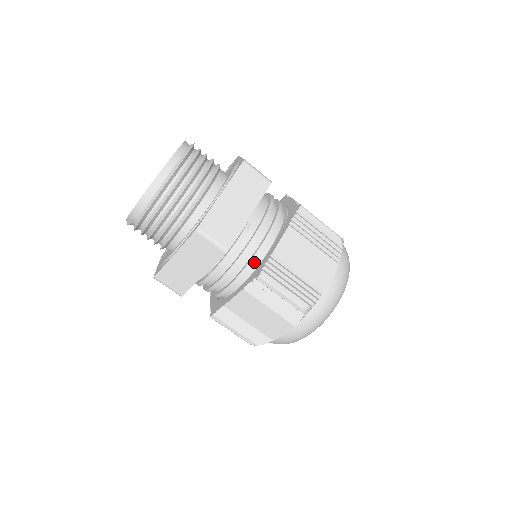
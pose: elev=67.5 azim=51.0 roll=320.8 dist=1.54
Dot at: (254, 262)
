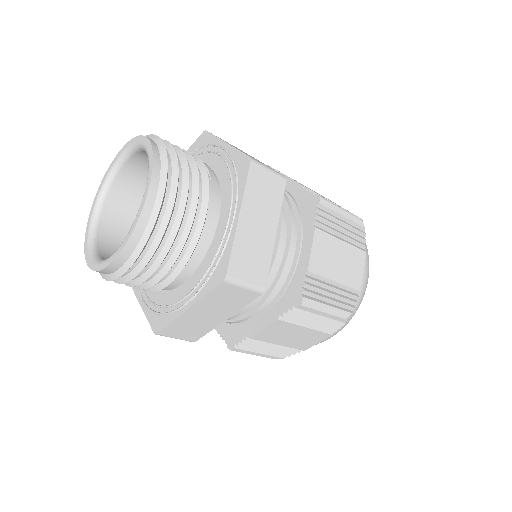
Dot at: occluded
